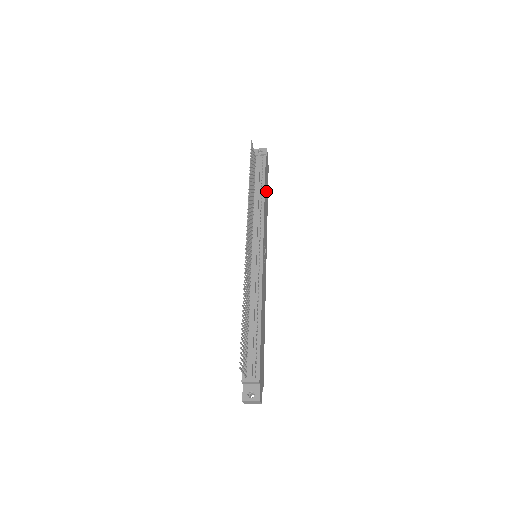
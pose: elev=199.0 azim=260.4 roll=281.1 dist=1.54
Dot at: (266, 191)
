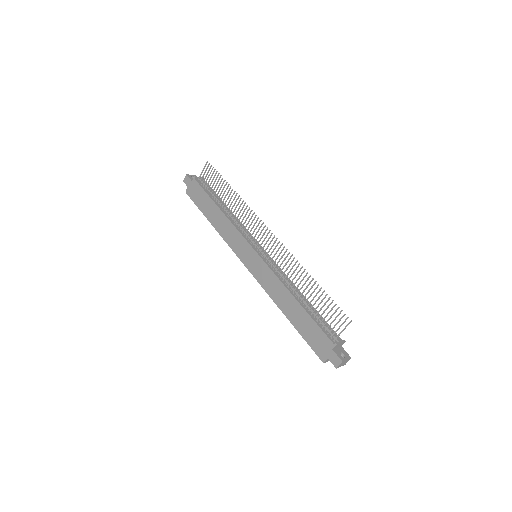
Dot at: occluded
